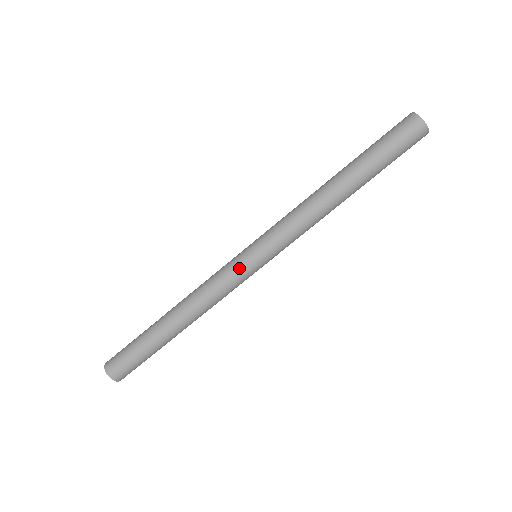
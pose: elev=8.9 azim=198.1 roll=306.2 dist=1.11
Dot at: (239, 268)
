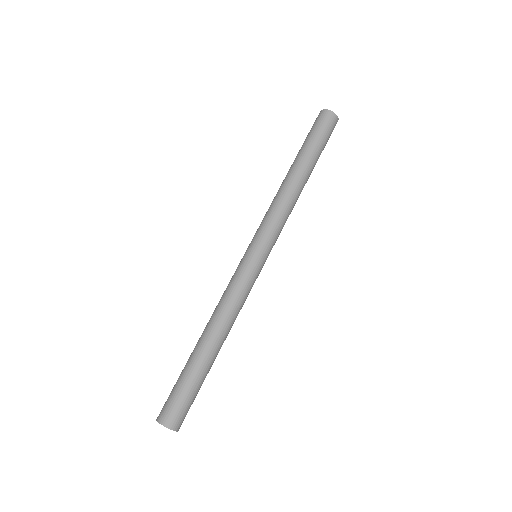
Dot at: (249, 268)
